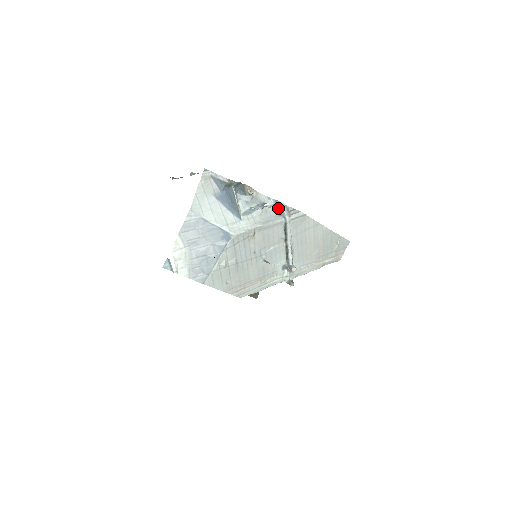
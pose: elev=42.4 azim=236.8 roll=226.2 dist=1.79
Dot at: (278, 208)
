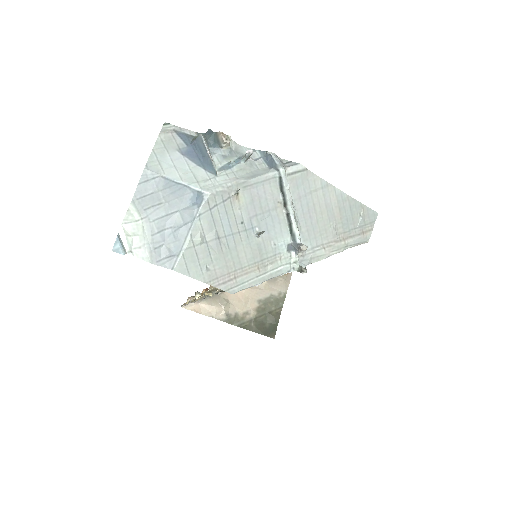
Dot at: (267, 160)
